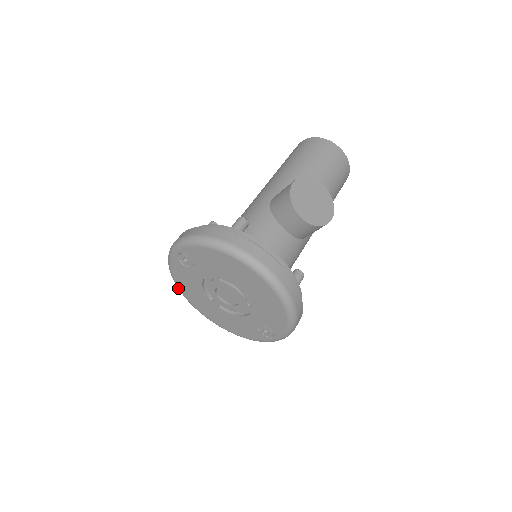
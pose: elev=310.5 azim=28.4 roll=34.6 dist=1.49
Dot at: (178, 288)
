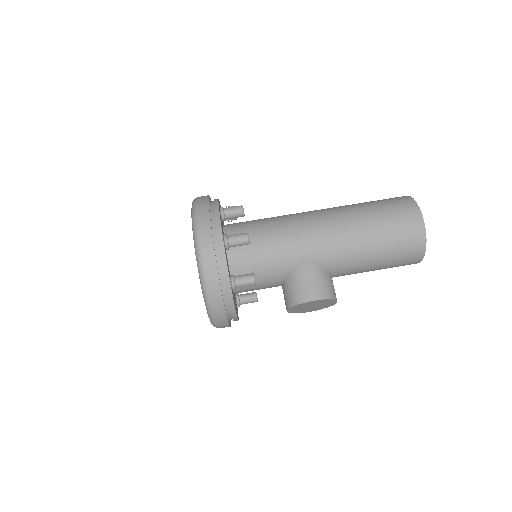
Dot at: occluded
